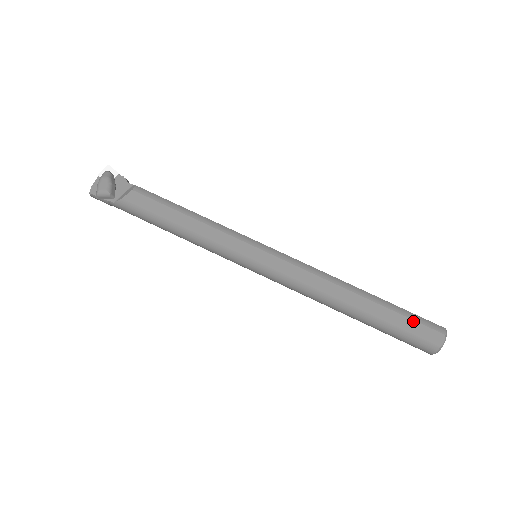
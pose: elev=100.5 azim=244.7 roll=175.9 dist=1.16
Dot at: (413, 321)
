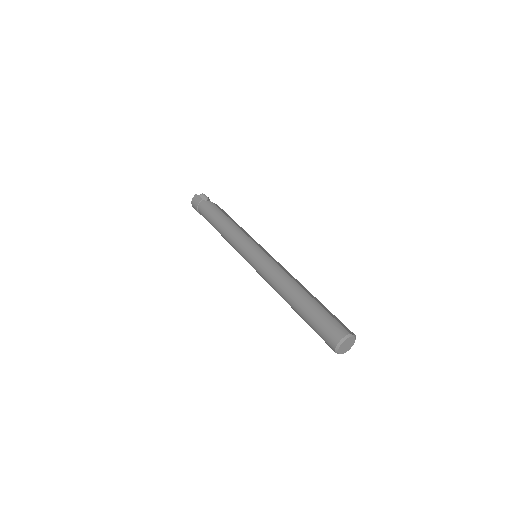
Dot at: (337, 318)
